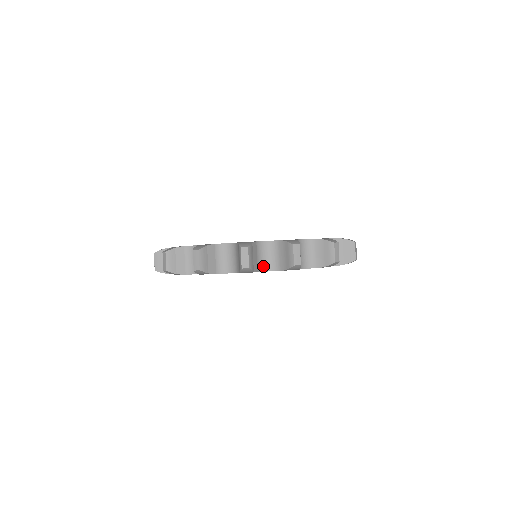
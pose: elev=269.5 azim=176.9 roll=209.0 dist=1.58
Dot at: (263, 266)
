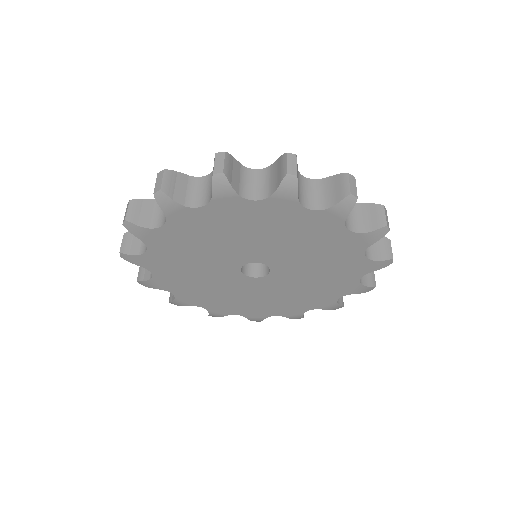
Dot at: (159, 222)
